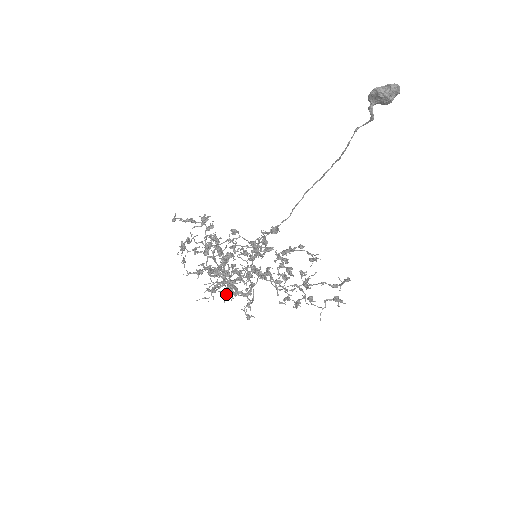
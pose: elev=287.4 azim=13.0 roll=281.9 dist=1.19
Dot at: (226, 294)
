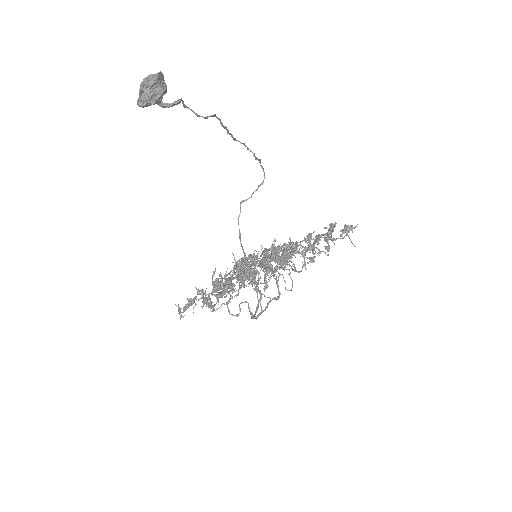
Dot at: (277, 269)
